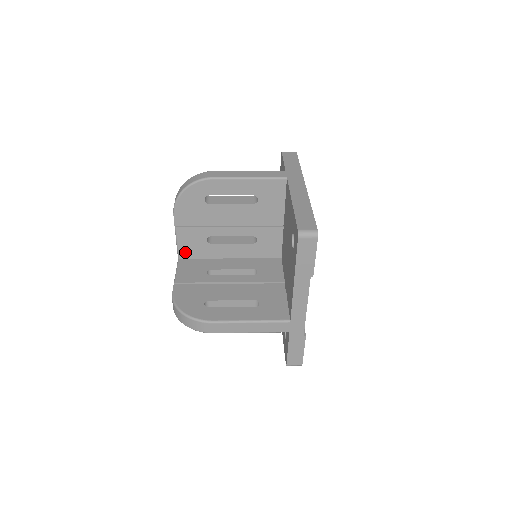
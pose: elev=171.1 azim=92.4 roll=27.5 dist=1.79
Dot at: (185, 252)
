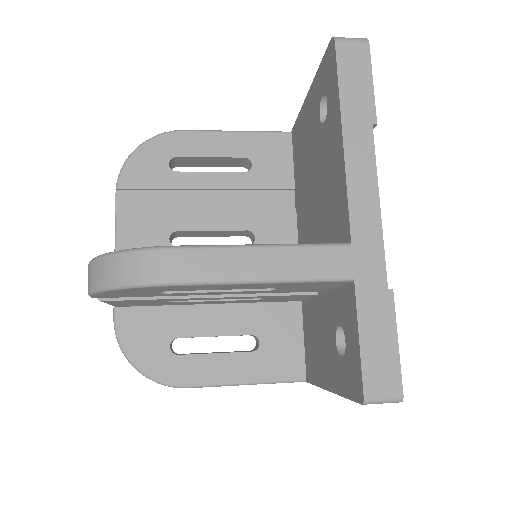
Dot at: occluded
